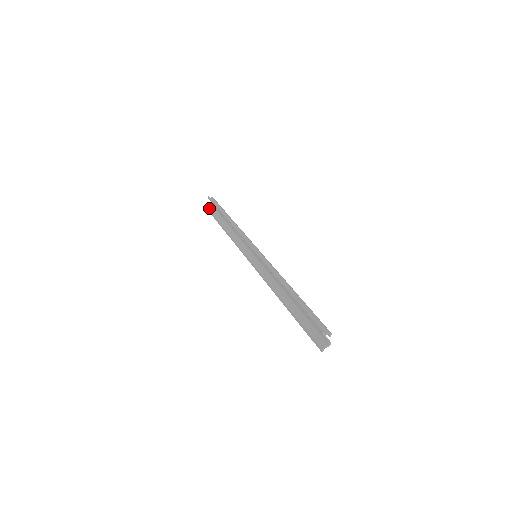
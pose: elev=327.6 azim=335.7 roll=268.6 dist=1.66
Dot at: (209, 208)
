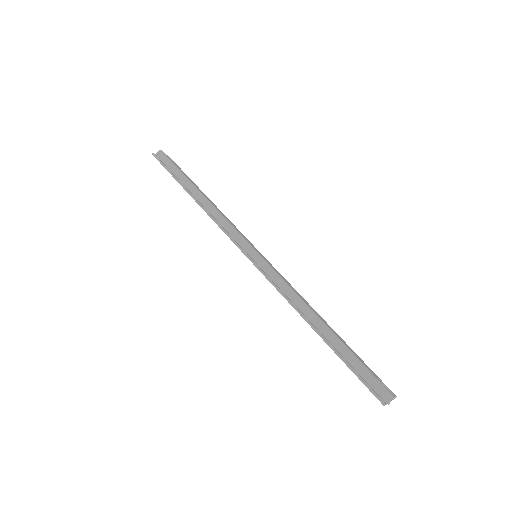
Dot at: occluded
